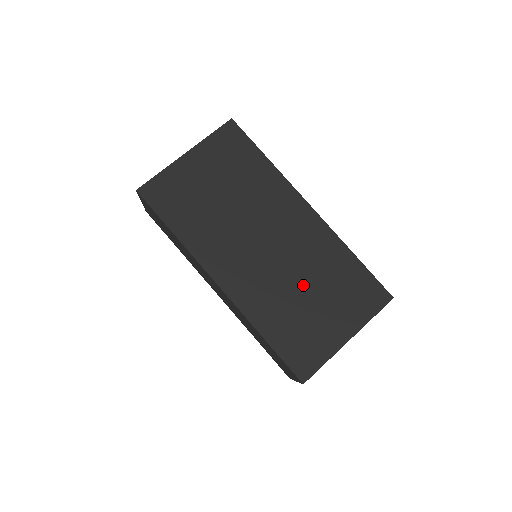
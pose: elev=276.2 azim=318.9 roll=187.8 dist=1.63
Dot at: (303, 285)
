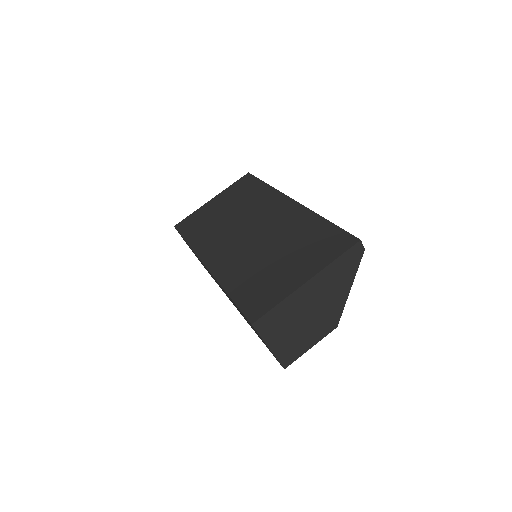
Dot at: (273, 250)
